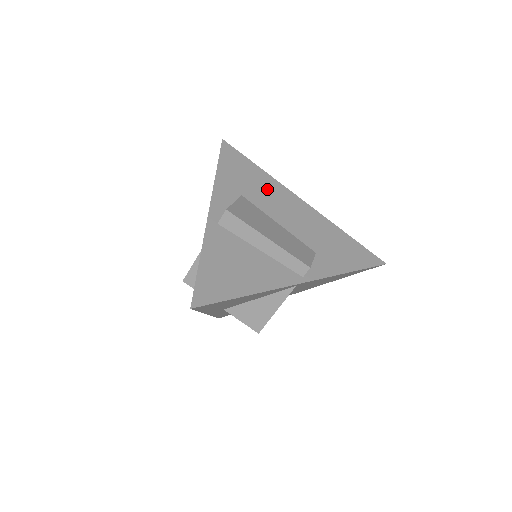
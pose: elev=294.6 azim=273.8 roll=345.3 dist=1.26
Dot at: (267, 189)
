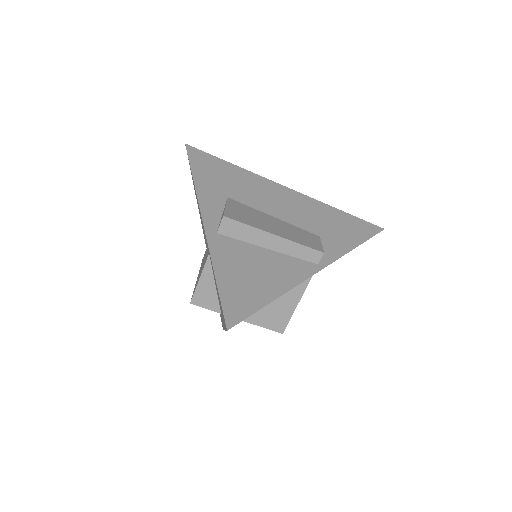
Dot at: (249, 184)
